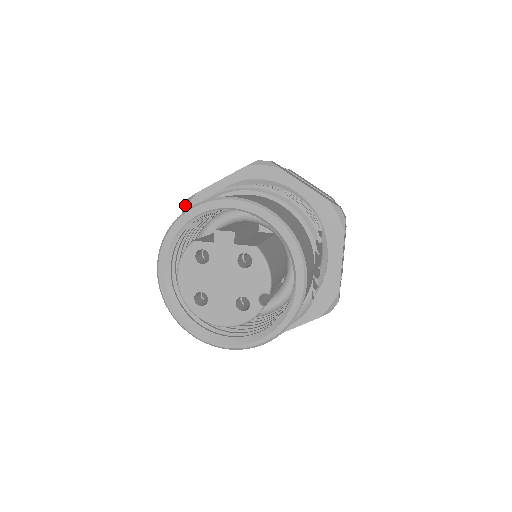
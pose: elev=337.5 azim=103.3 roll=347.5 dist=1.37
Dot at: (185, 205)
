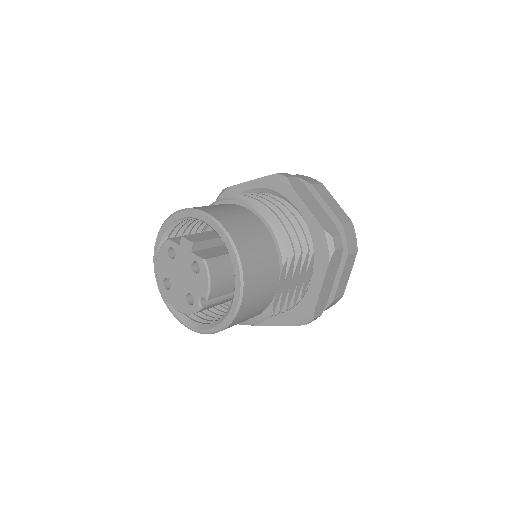
Dot at: (219, 194)
